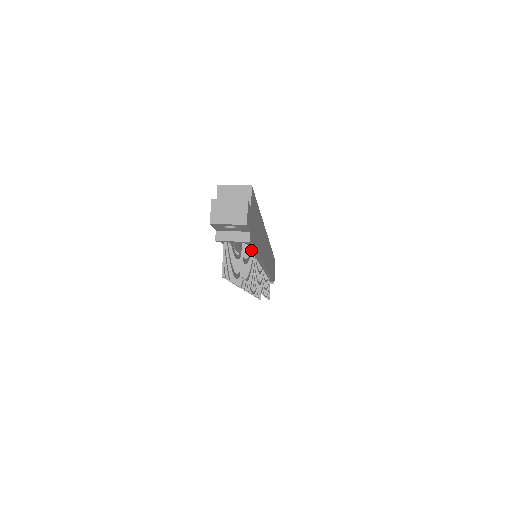
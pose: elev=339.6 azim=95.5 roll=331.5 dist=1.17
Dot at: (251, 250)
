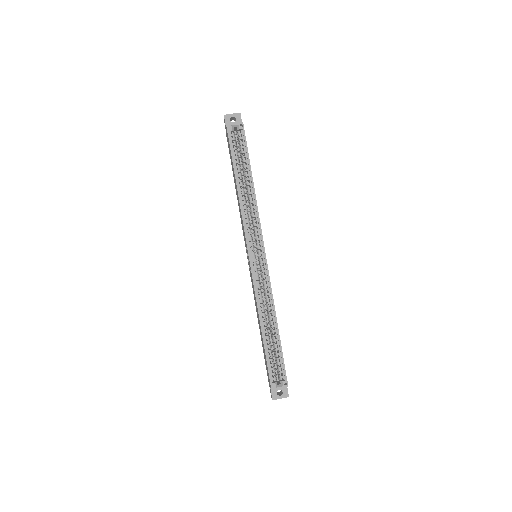
Dot at: occluded
